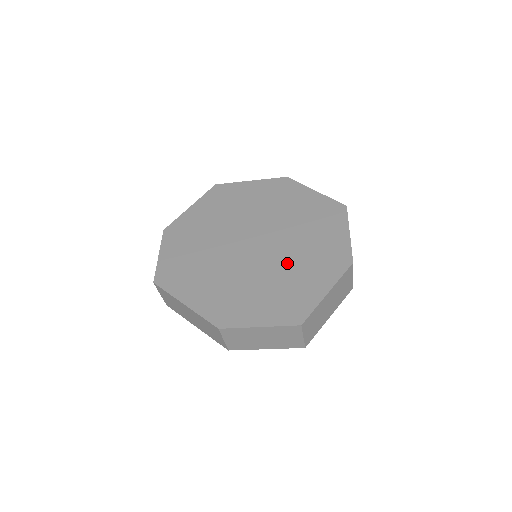
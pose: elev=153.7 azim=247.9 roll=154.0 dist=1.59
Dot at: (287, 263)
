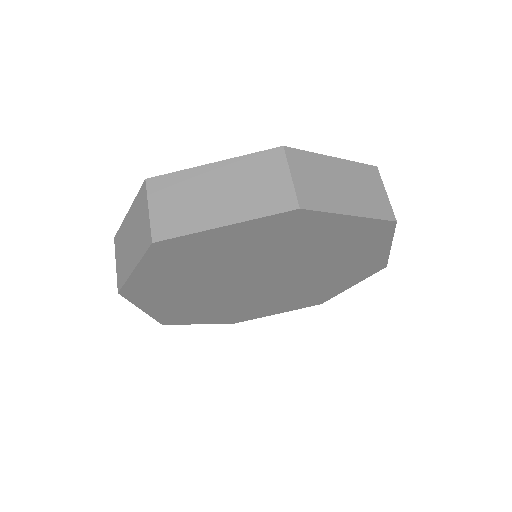
Dot at: occluded
